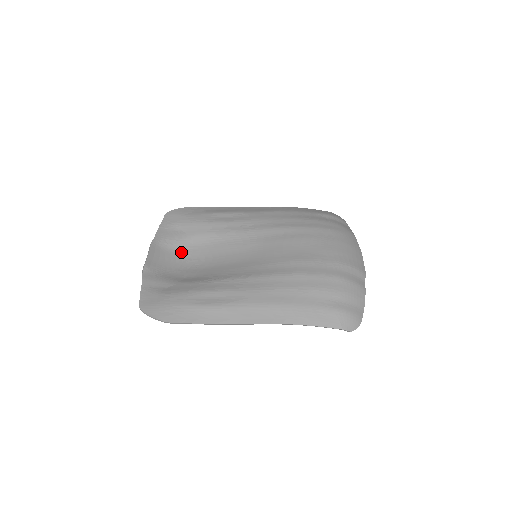
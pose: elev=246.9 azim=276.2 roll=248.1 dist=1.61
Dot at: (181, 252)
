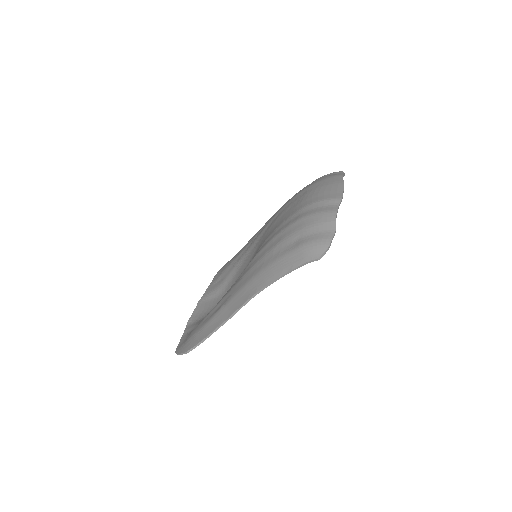
Dot at: (221, 295)
